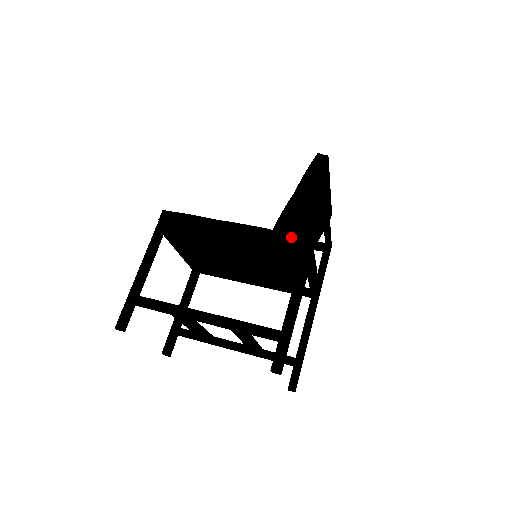
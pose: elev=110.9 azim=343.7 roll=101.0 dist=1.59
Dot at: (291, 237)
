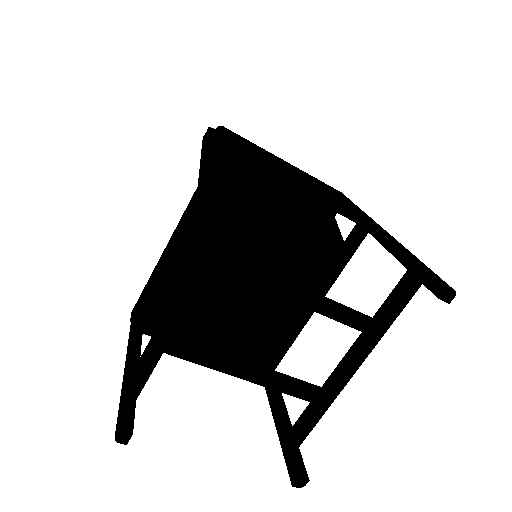
Dot at: occluded
